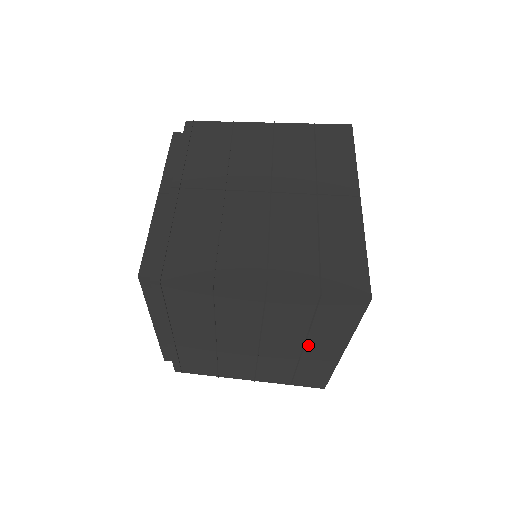
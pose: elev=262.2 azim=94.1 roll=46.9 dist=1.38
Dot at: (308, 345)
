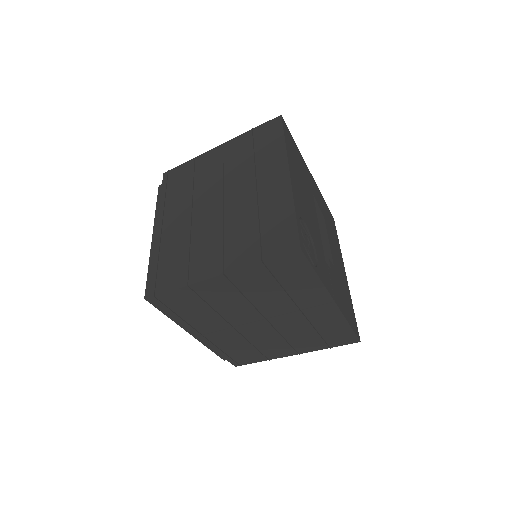
Dot at: occluded
